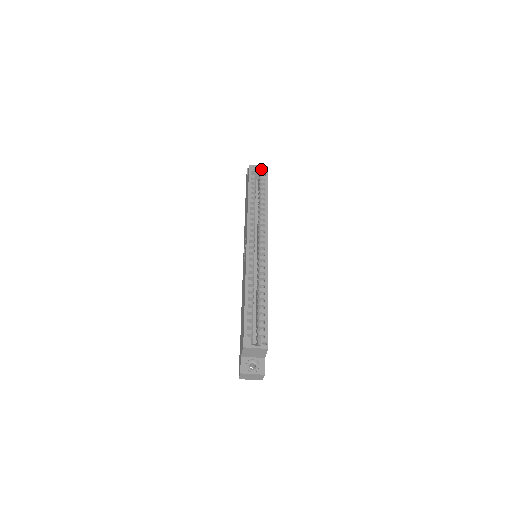
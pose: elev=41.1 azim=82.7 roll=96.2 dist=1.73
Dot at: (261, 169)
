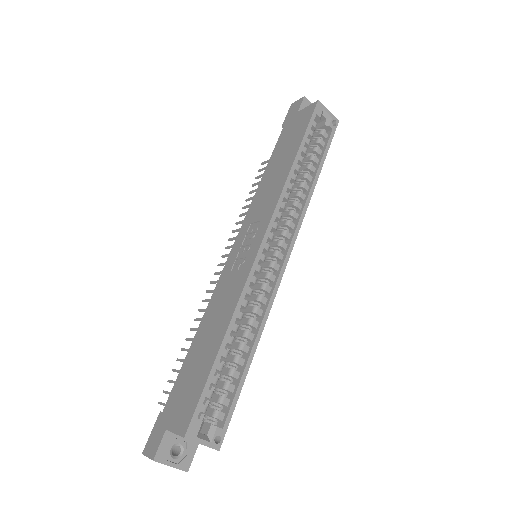
Dot at: (329, 119)
